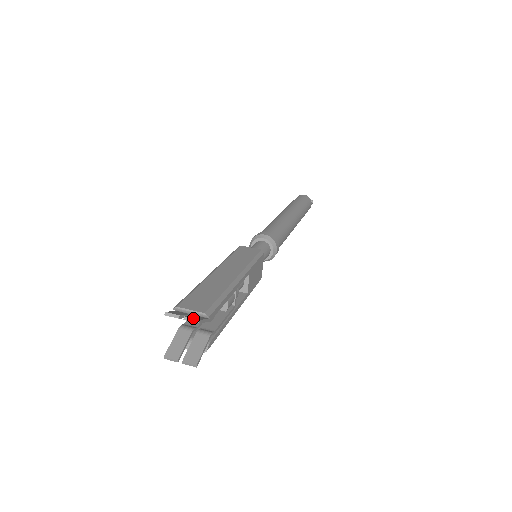
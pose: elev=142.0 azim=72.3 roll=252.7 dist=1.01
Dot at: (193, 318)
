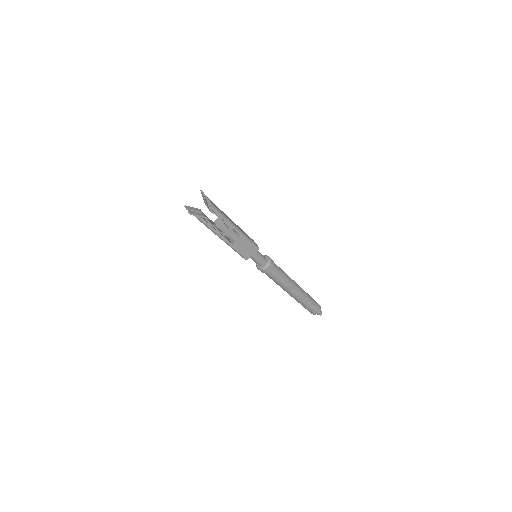
Dot at: occluded
